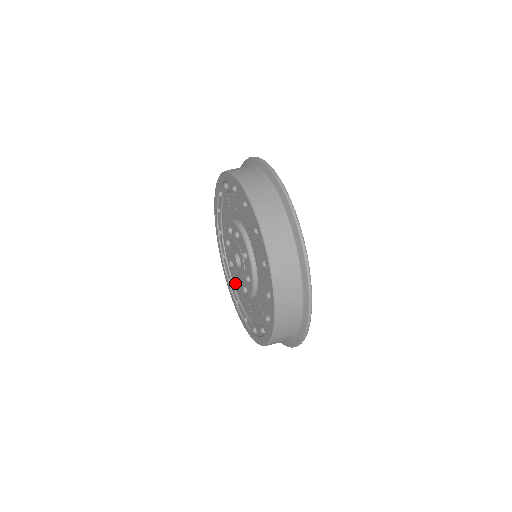
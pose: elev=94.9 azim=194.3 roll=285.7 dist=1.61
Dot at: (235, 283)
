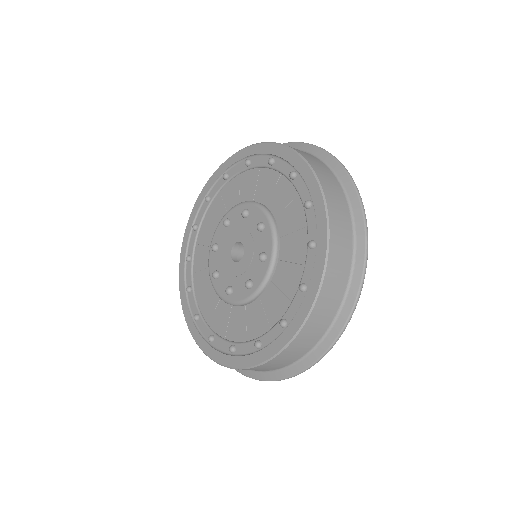
Dot at: (212, 246)
